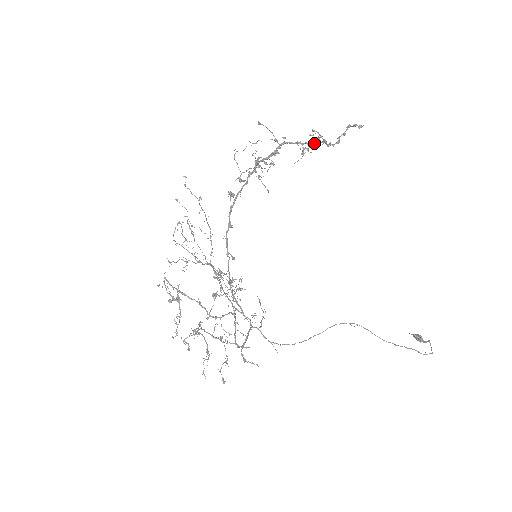
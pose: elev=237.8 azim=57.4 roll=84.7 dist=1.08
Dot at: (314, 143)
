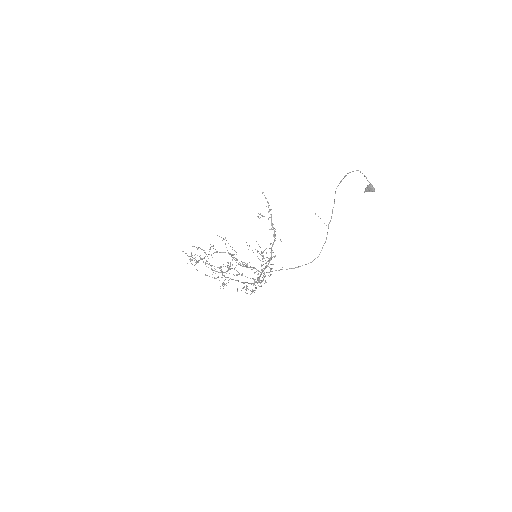
Dot at: (272, 225)
